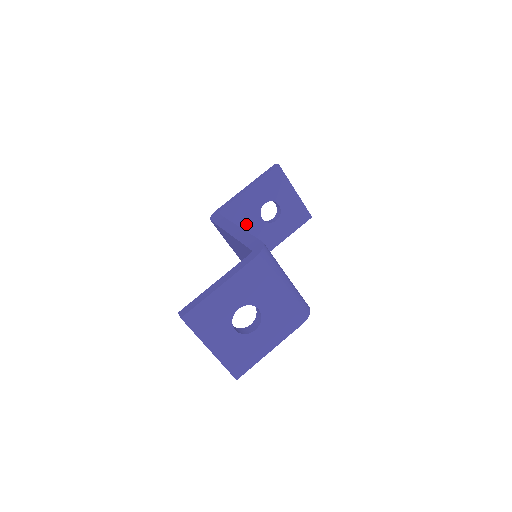
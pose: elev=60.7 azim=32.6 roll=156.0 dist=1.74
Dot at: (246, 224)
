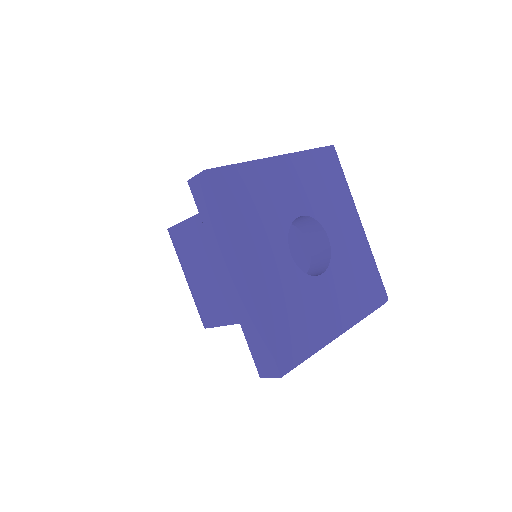
Dot at: occluded
